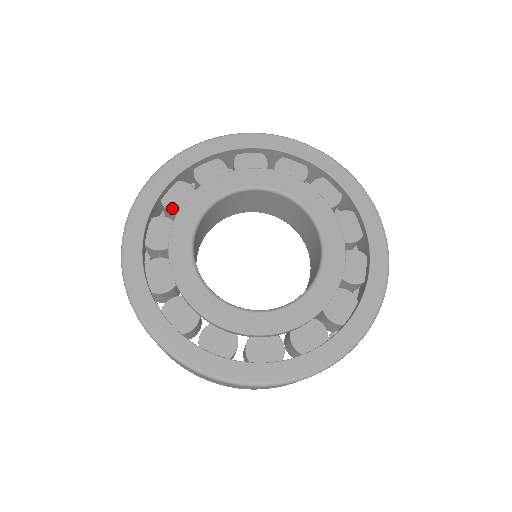
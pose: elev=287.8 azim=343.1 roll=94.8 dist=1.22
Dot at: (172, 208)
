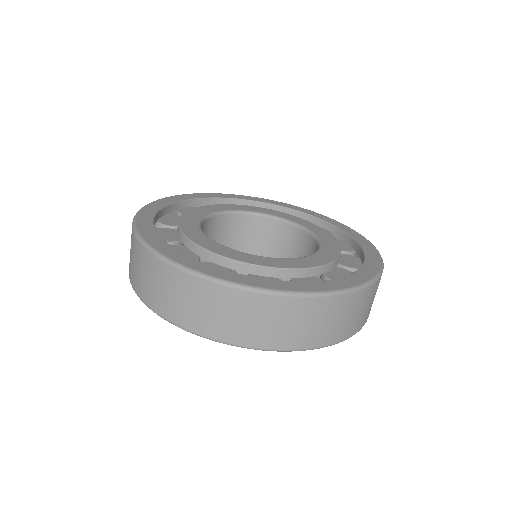
Dot at: (170, 240)
